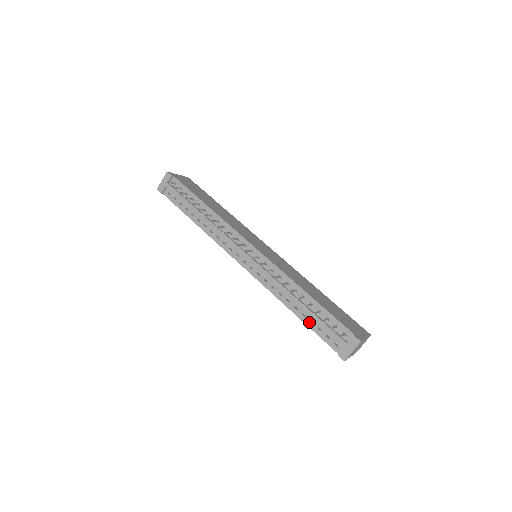
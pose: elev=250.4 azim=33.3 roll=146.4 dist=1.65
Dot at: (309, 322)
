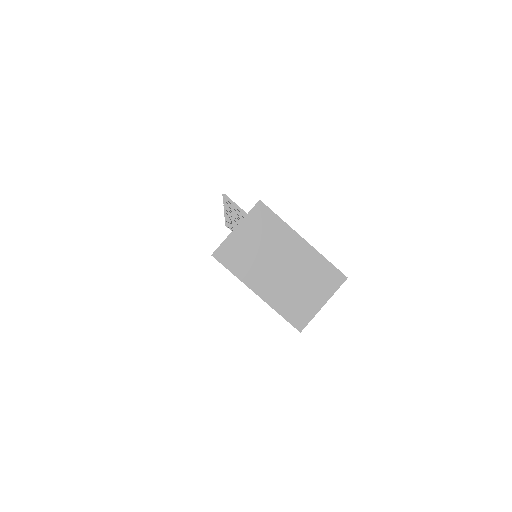
Dot at: occluded
